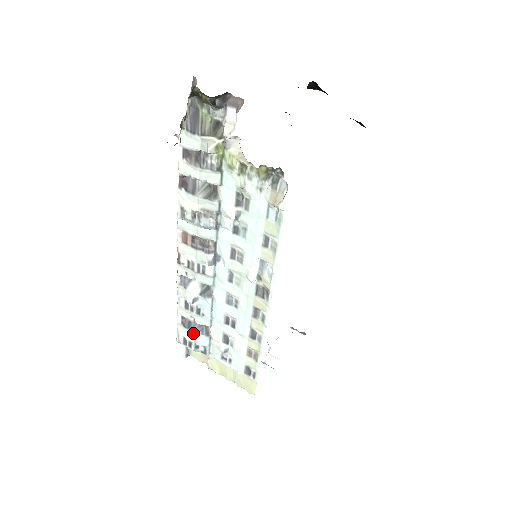
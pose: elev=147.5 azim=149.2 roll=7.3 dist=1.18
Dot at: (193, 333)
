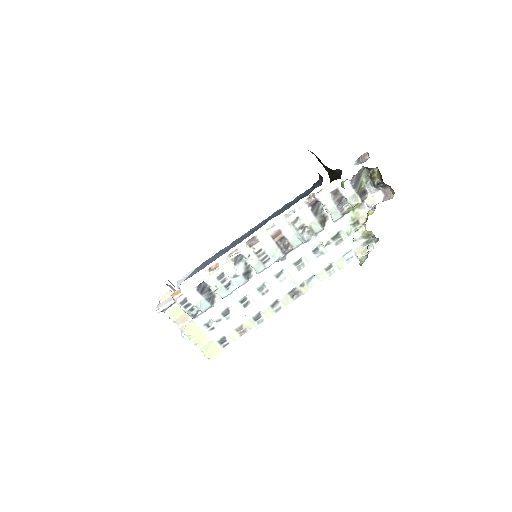
Dot at: (202, 298)
